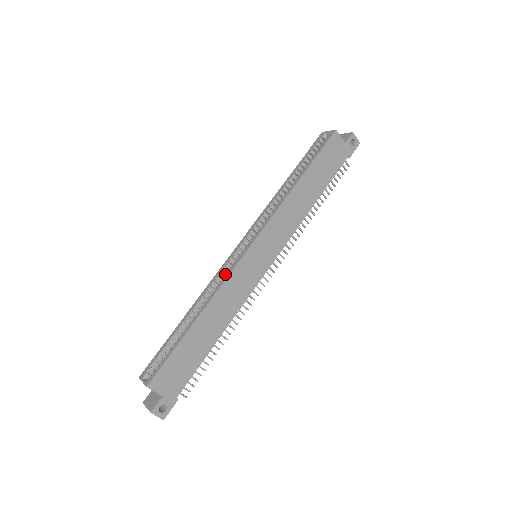
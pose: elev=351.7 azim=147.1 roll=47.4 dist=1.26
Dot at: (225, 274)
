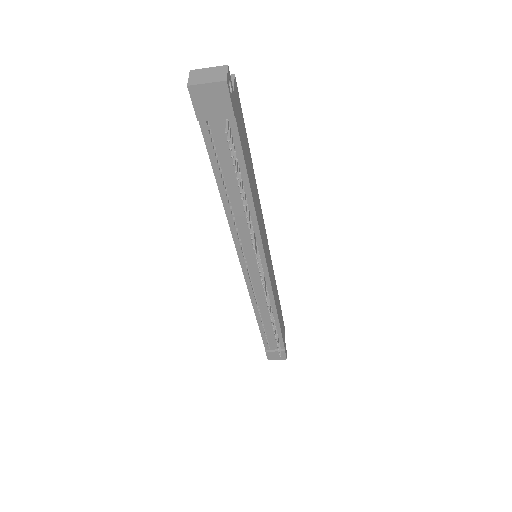
Dot at: occluded
